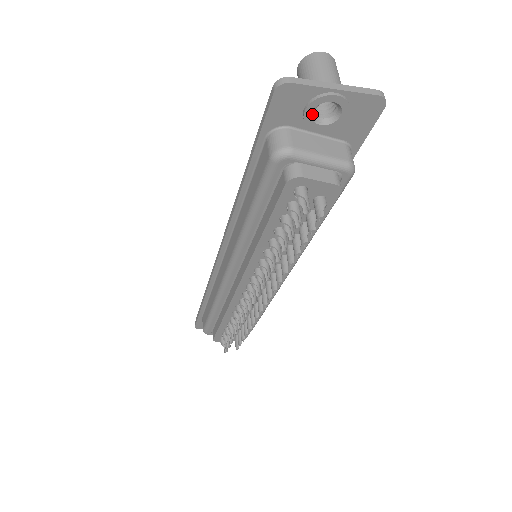
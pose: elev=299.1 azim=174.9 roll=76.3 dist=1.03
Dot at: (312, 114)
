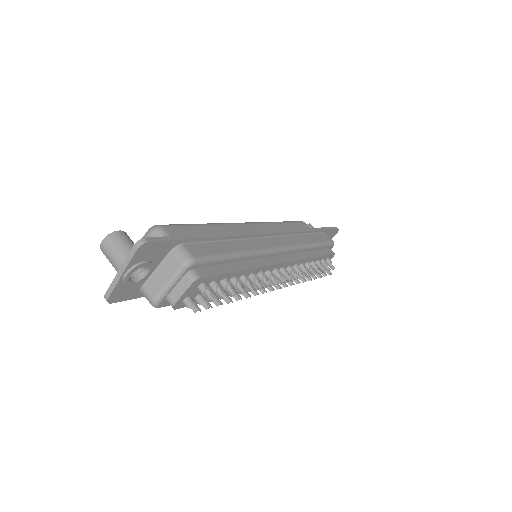
Dot at: (136, 281)
